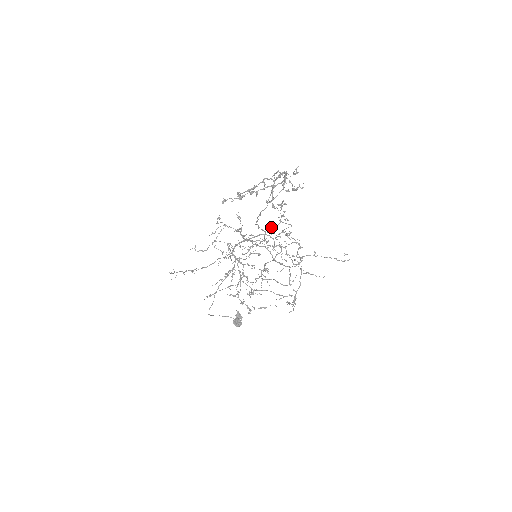
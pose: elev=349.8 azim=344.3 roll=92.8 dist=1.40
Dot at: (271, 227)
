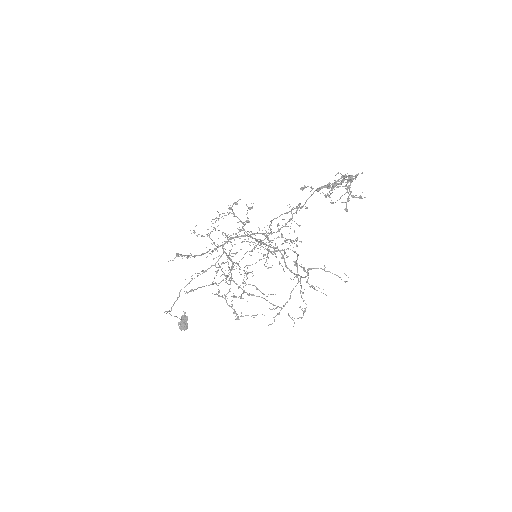
Dot at: occluded
